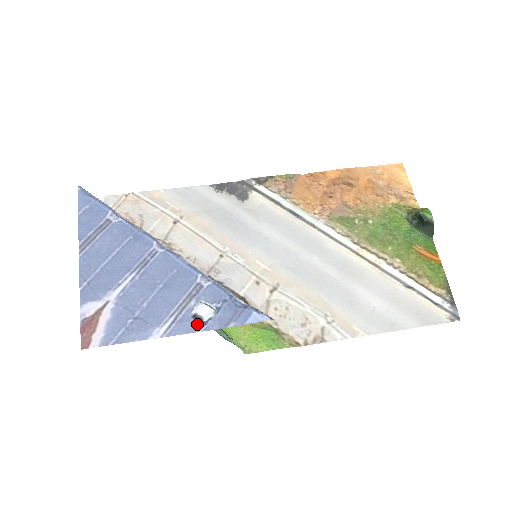
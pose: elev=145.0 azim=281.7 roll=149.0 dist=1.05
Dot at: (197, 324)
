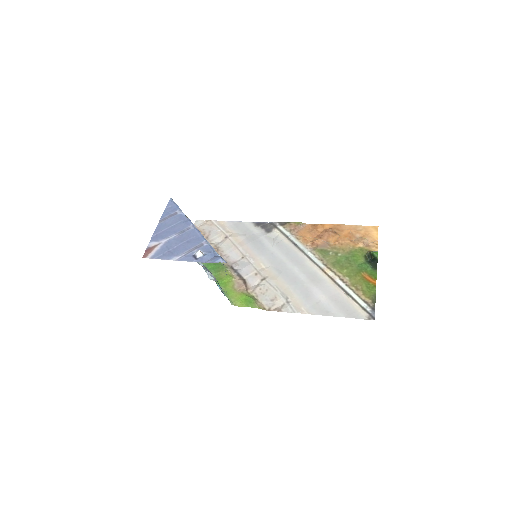
Dot at: (193, 259)
